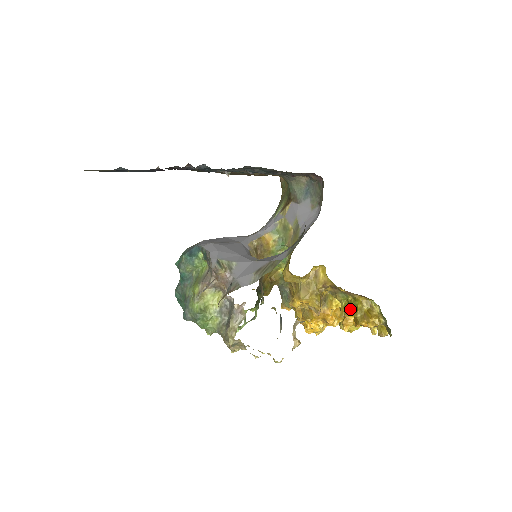
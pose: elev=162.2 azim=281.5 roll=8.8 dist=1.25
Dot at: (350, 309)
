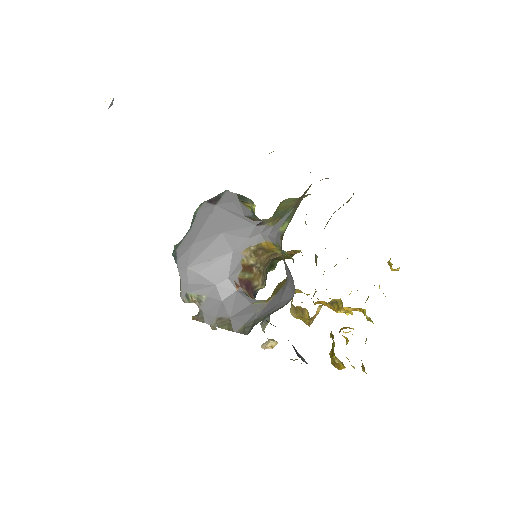
Dot at: (332, 345)
